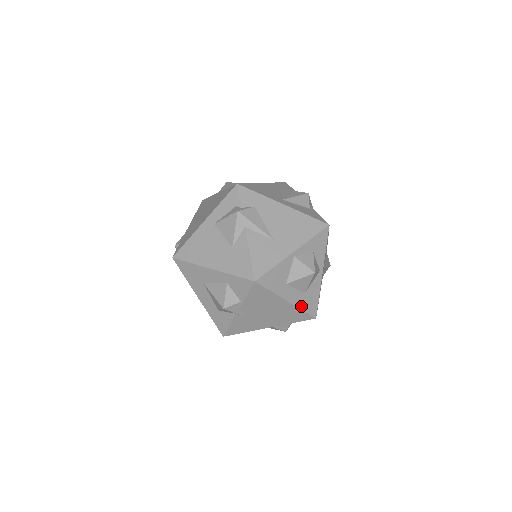
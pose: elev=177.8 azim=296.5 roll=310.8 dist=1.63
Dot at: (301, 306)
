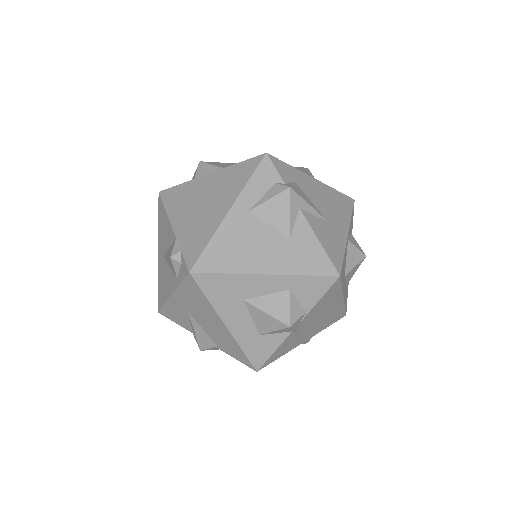
Dot at: (345, 302)
